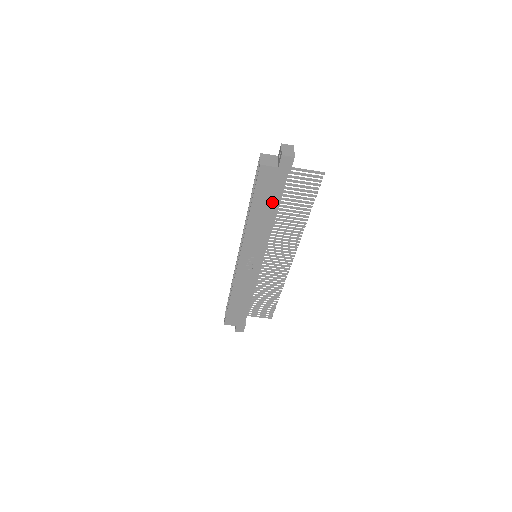
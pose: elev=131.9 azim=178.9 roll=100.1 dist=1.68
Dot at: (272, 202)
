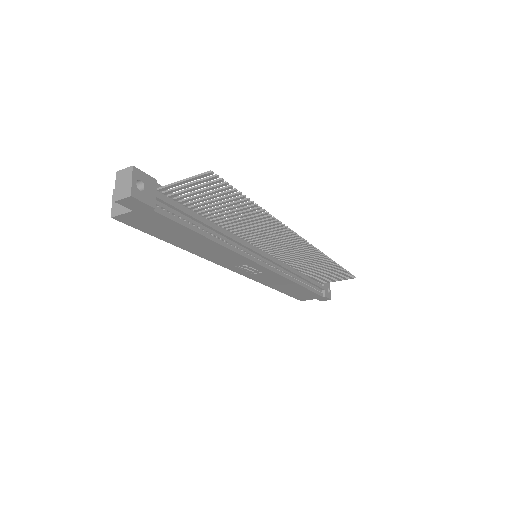
Dot at: (184, 233)
